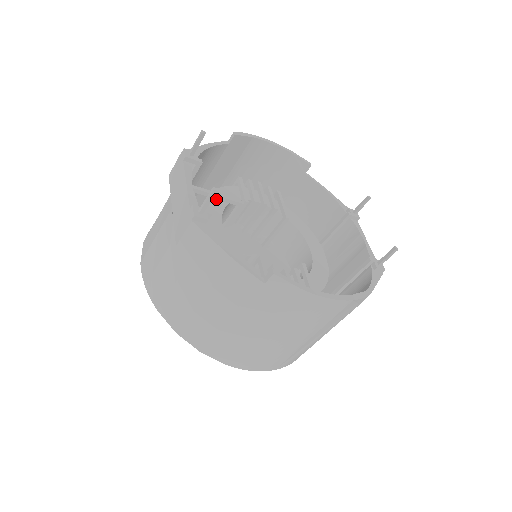
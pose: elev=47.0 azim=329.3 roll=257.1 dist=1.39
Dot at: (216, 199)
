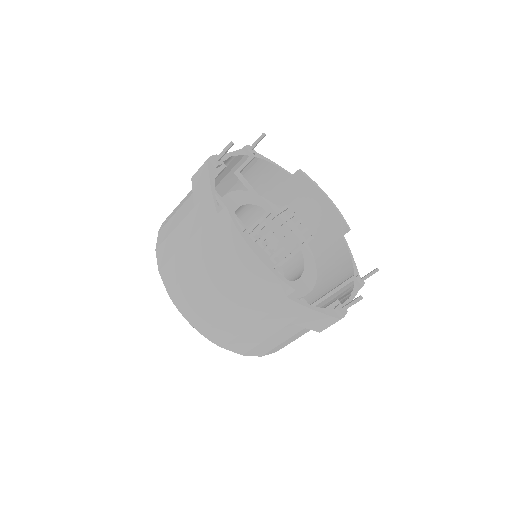
Dot at: (254, 198)
